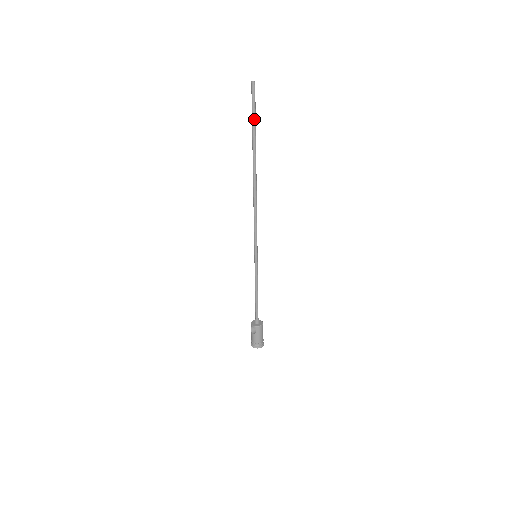
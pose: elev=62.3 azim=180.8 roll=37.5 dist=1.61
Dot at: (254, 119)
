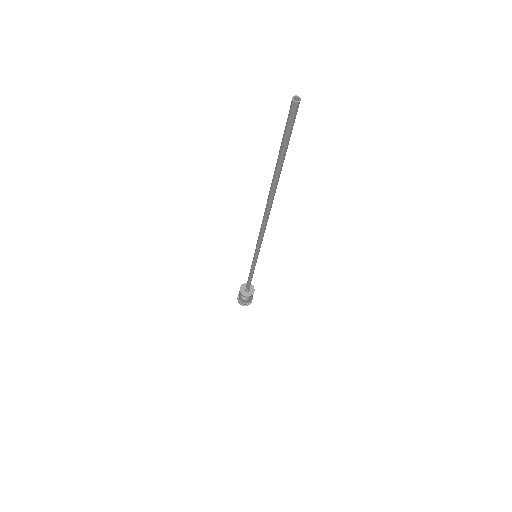
Dot at: (286, 148)
